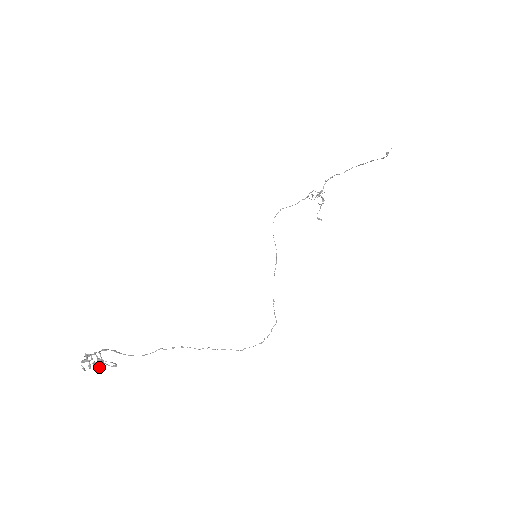
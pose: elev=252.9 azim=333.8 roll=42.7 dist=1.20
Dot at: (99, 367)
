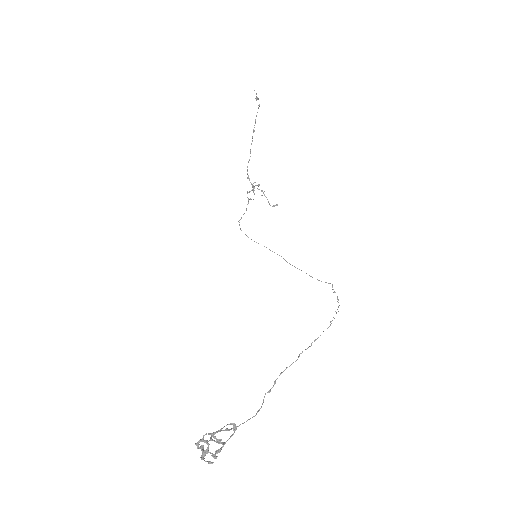
Dot at: (220, 440)
